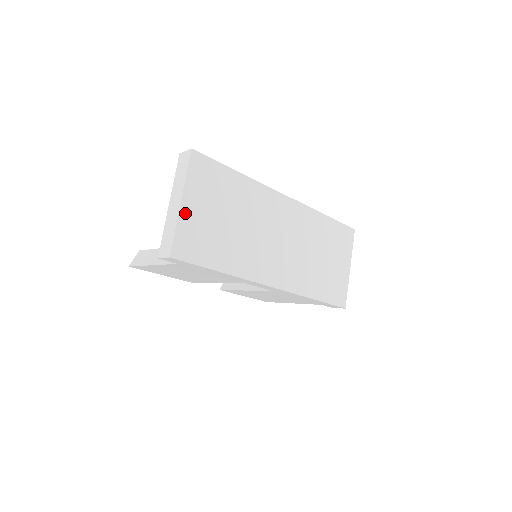
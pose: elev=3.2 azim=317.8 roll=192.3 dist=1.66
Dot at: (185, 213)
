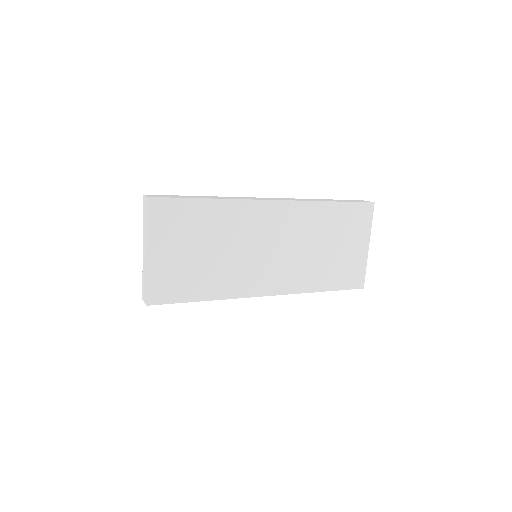
Dot at: (154, 262)
